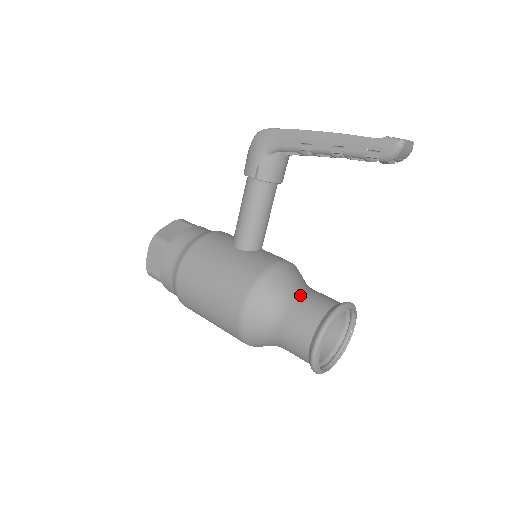
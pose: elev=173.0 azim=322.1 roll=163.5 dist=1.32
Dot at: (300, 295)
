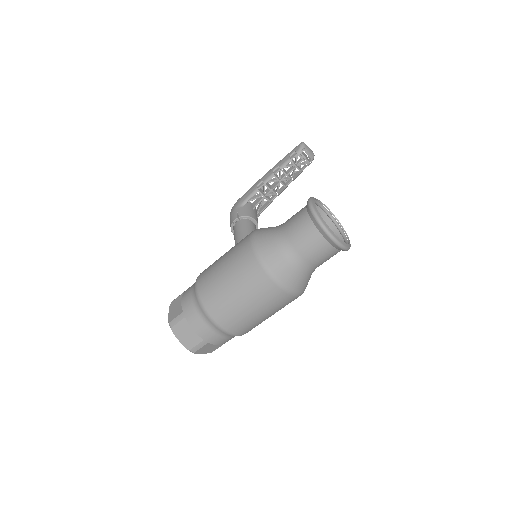
Dot at: occluded
